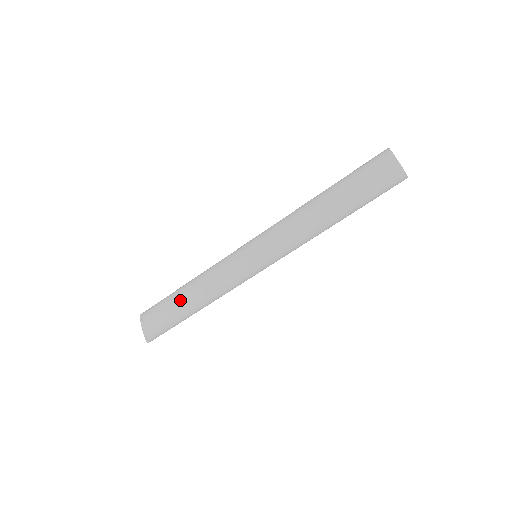
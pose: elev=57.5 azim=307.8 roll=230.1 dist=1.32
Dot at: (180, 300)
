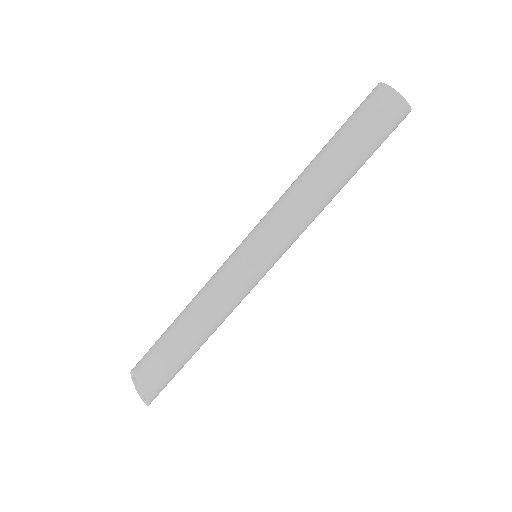
Dot at: (177, 336)
